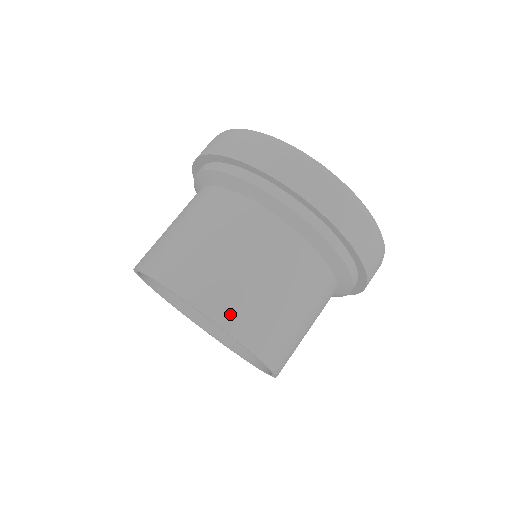
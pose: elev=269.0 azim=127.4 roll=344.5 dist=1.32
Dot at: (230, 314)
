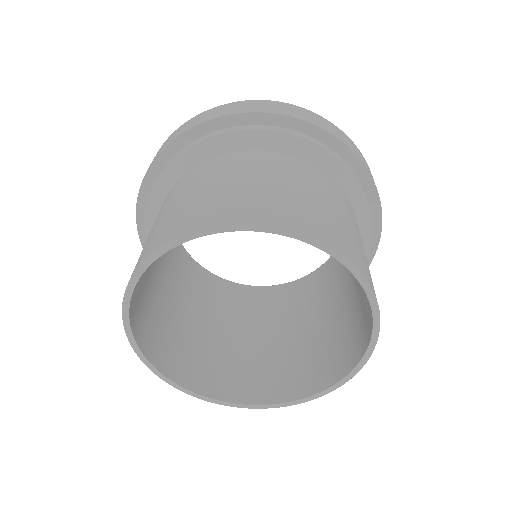
Dot at: (285, 217)
